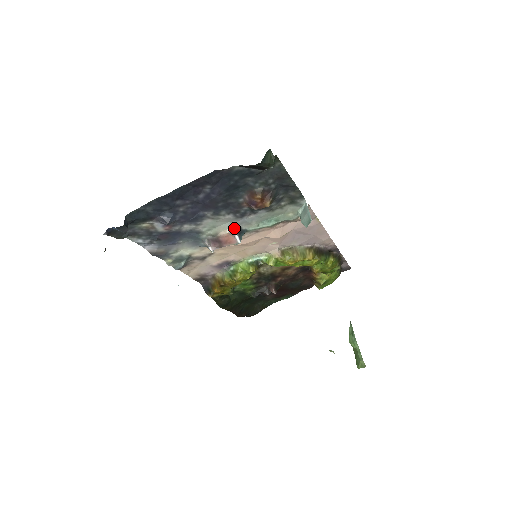
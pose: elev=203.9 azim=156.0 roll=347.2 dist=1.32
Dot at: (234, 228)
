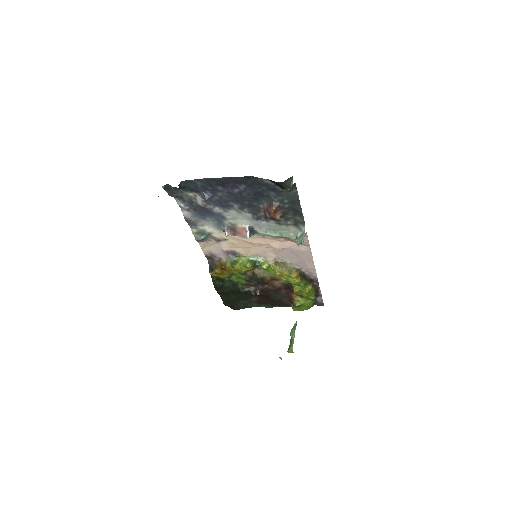
Dot at: (249, 226)
